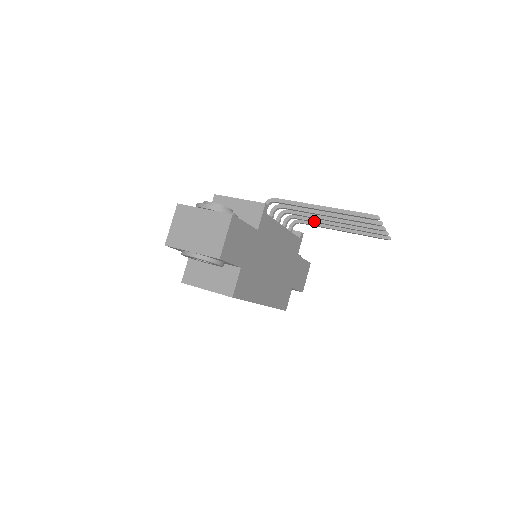
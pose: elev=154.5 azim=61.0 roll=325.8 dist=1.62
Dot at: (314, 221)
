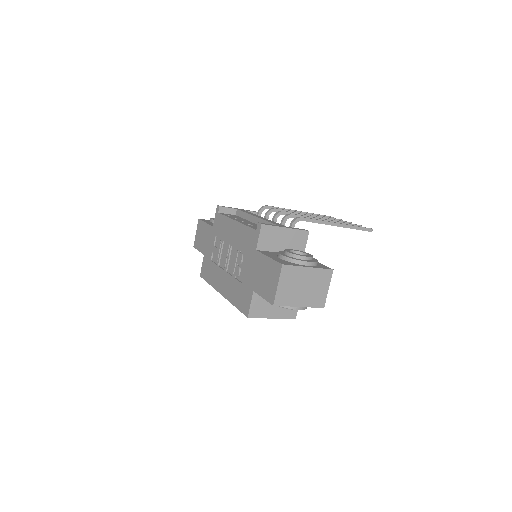
Dot at: occluded
